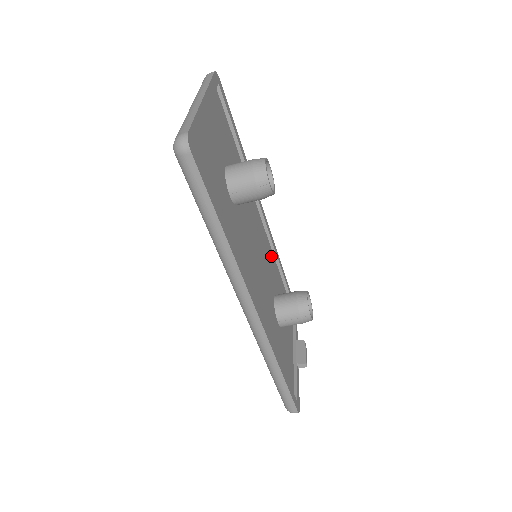
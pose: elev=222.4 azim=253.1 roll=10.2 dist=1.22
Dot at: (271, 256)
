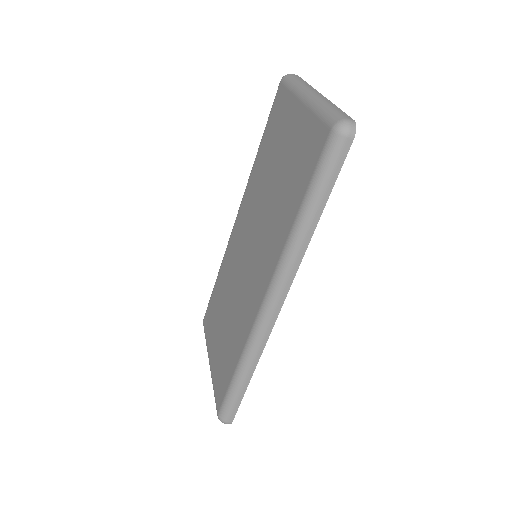
Dot at: occluded
